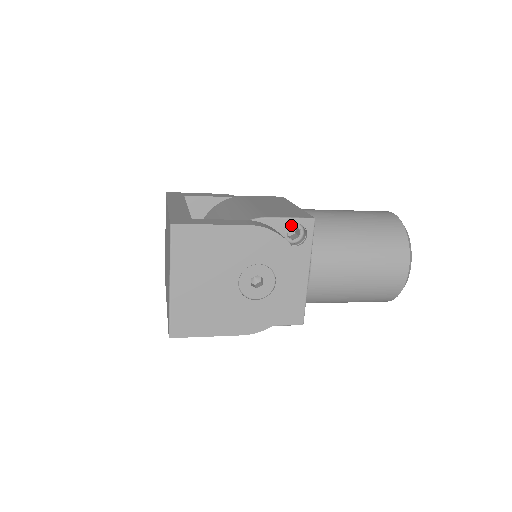
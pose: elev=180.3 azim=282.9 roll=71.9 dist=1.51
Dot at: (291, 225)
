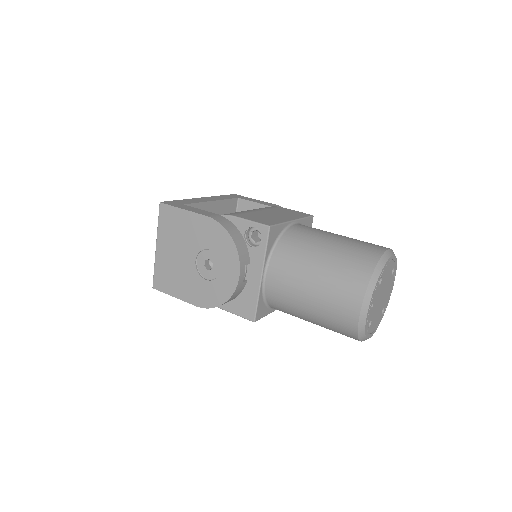
Dot at: (254, 228)
